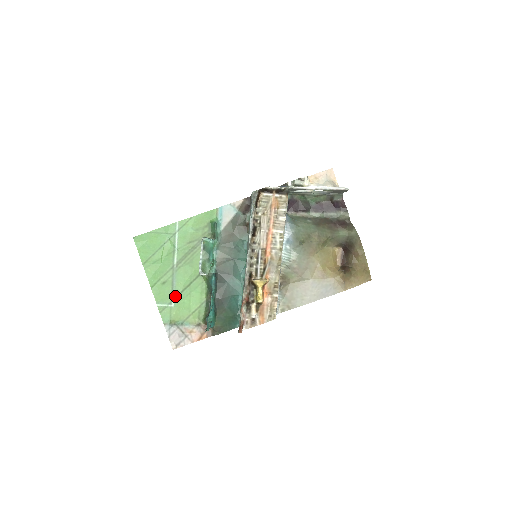
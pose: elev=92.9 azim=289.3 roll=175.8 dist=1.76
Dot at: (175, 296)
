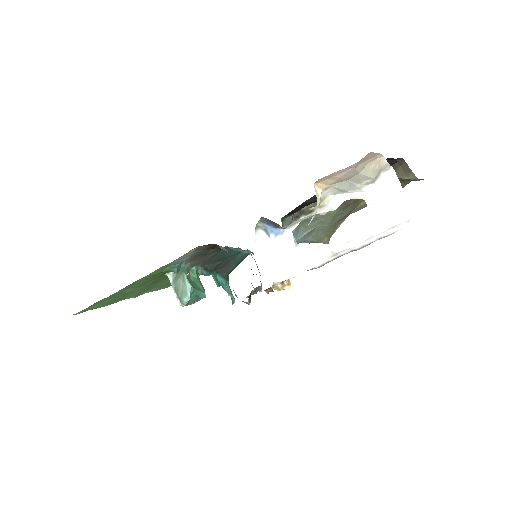
Dot at: occluded
